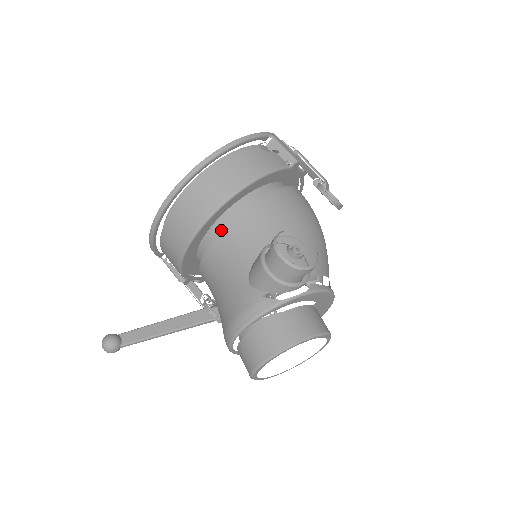
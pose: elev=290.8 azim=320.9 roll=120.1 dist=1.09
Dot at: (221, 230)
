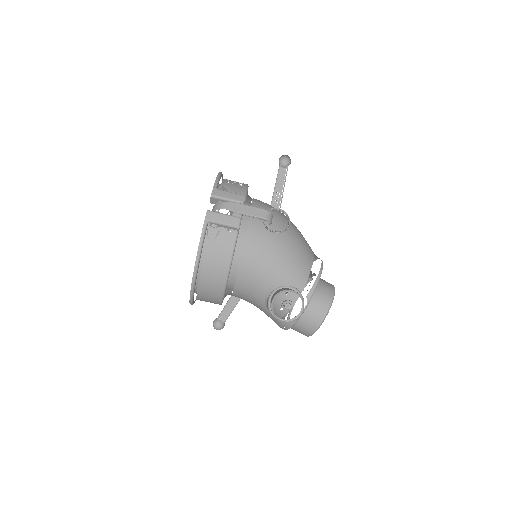
Dot at: occluded
